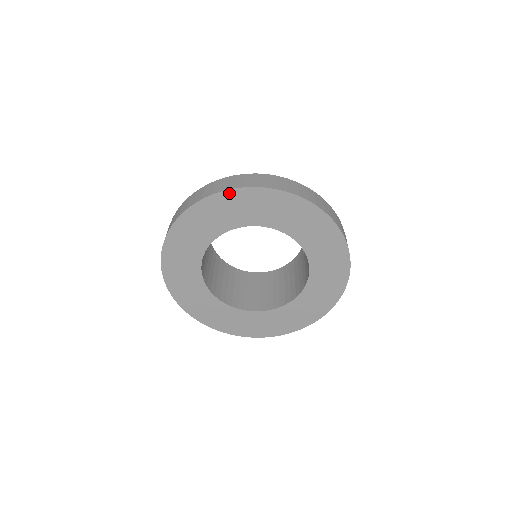
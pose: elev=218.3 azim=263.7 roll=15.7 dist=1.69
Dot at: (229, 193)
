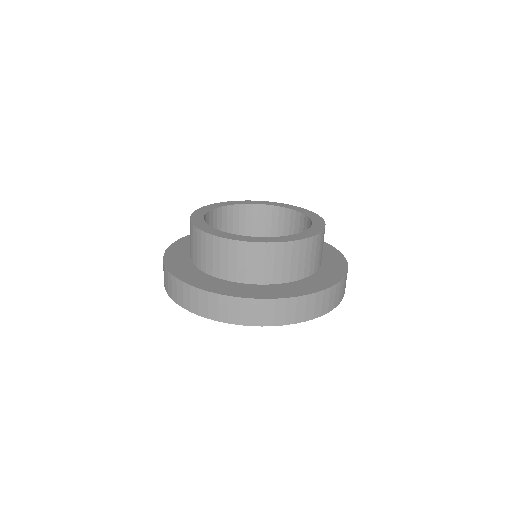
Dot at: (246, 323)
